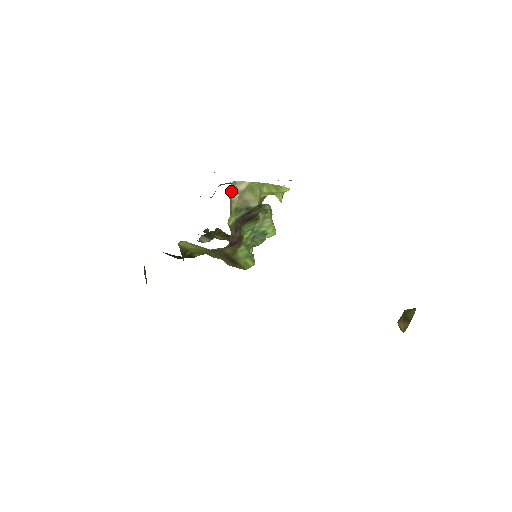
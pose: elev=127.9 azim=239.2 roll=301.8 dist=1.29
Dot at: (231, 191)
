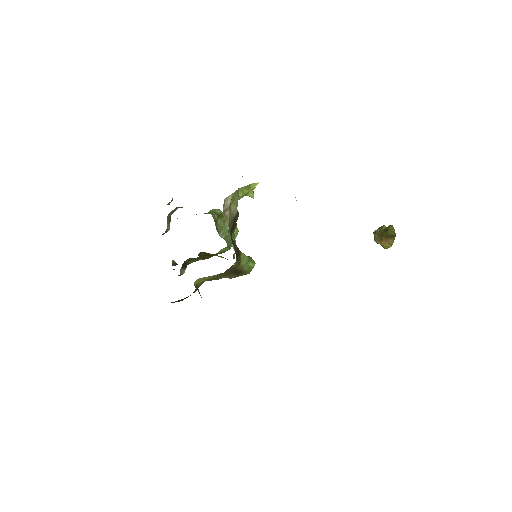
Dot at: (223, 211)
